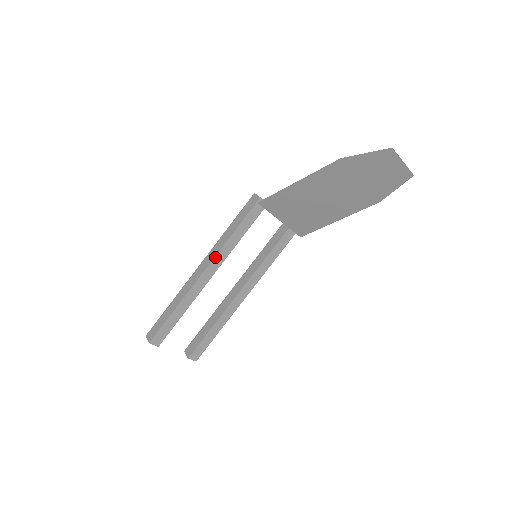
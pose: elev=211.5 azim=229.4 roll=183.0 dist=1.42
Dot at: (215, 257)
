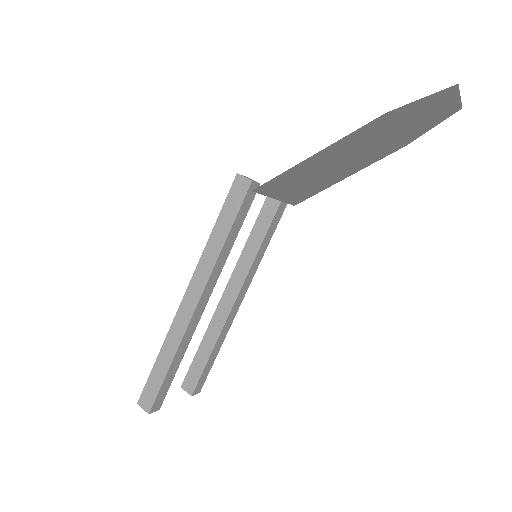
Dot at: (208, 280)
